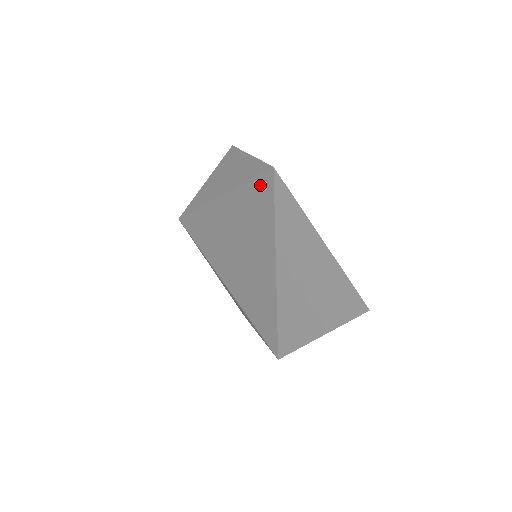
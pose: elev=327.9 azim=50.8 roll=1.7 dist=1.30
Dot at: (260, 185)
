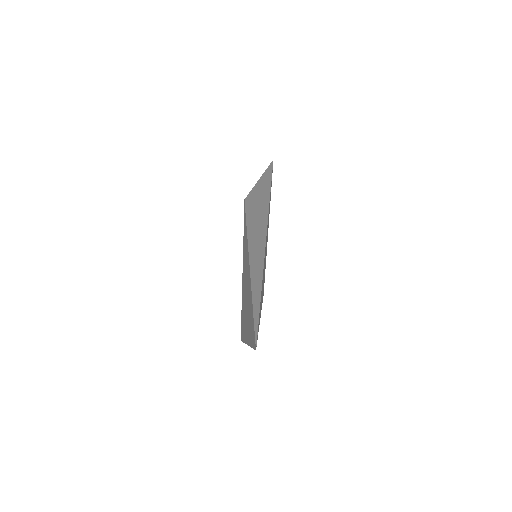
Dot at: occluded
